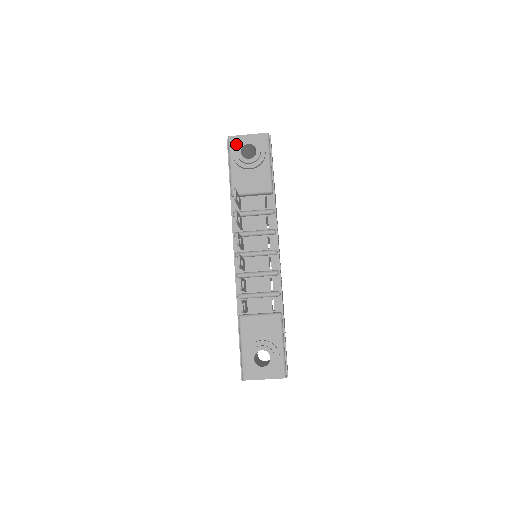
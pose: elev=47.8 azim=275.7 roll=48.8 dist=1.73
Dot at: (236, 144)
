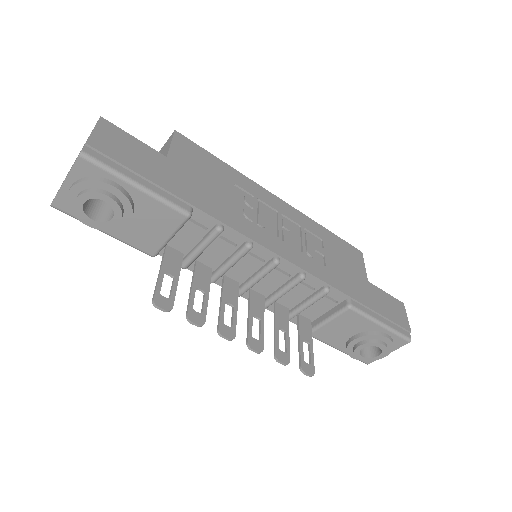
Dot at: (72, 212)
